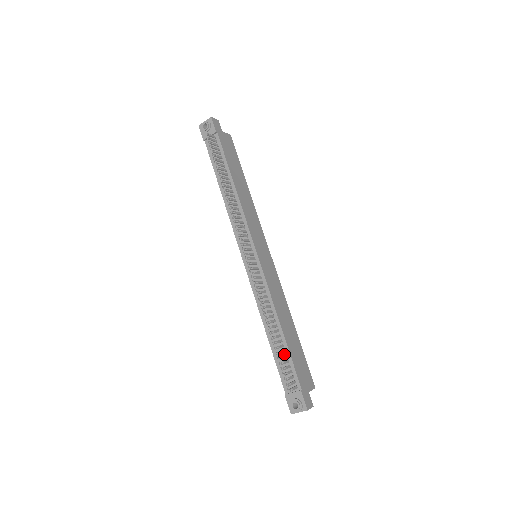
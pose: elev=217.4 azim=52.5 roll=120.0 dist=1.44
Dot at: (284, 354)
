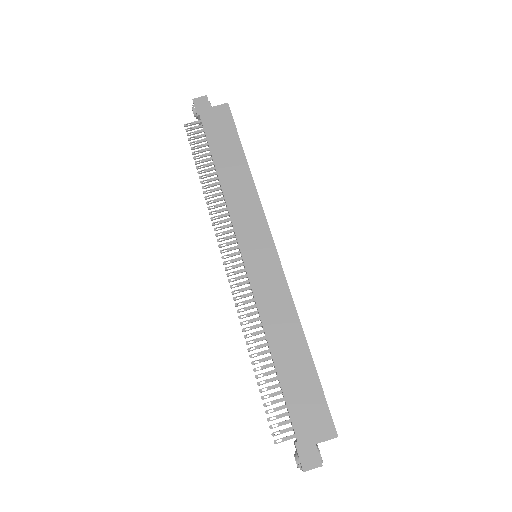
Dot at: (281, 389)
